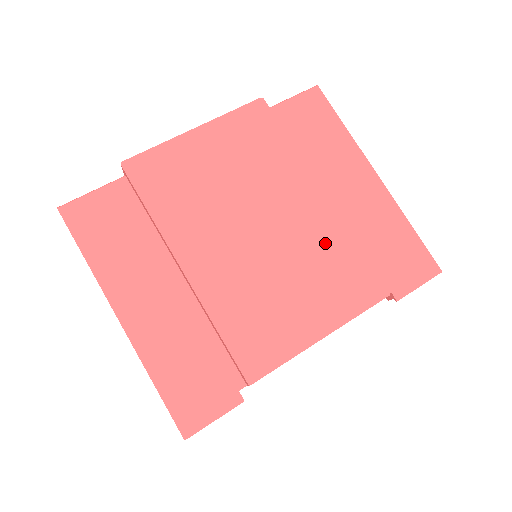
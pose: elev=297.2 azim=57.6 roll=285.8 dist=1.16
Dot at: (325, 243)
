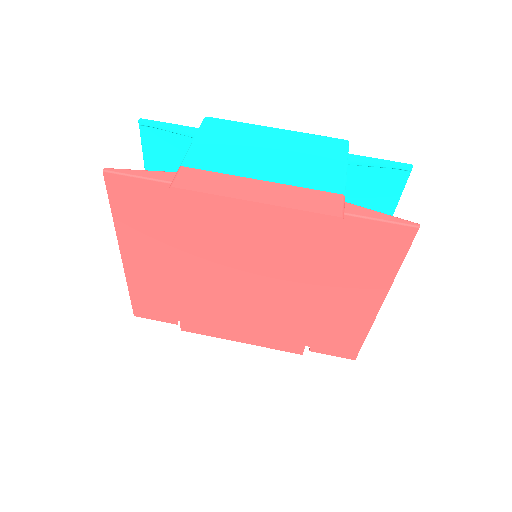
Dot at: (288, 317)
